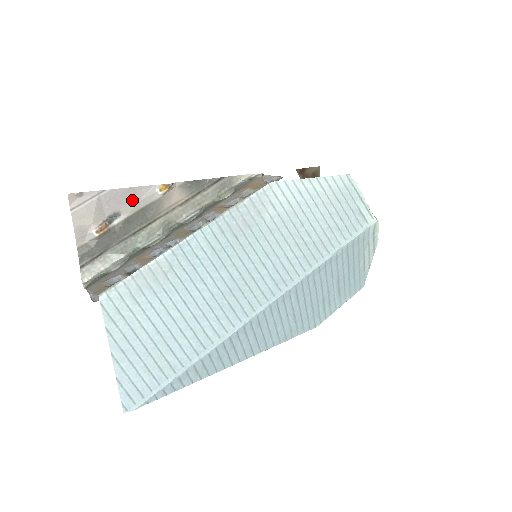
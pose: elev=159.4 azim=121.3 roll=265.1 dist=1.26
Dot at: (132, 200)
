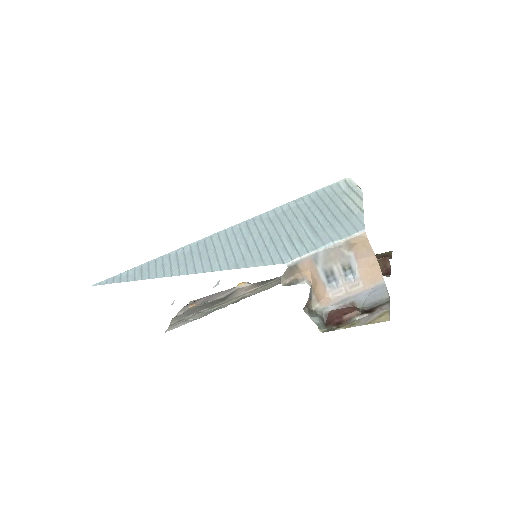
Dot at: (220, 295)
